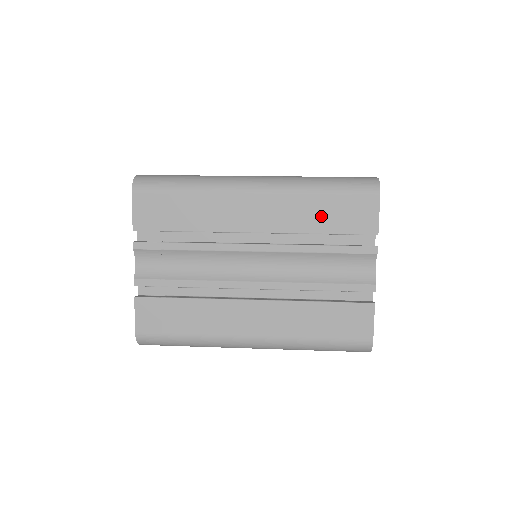
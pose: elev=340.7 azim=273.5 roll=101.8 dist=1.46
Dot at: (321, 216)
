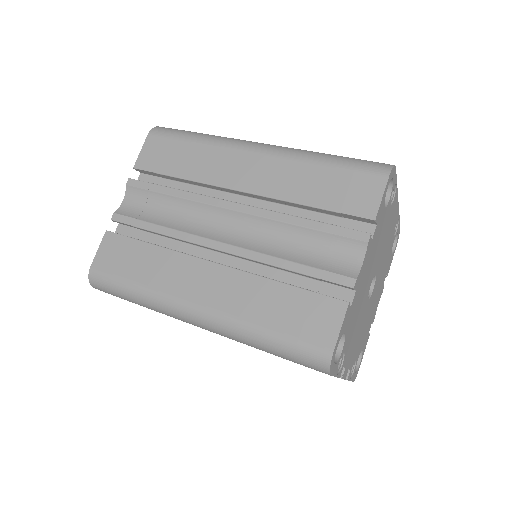
Dot at: (315, 187)
